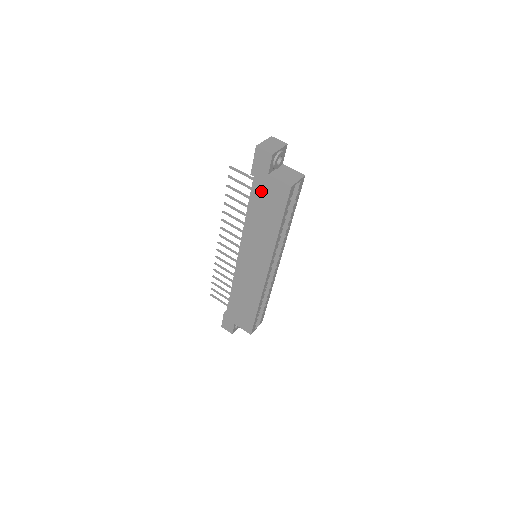
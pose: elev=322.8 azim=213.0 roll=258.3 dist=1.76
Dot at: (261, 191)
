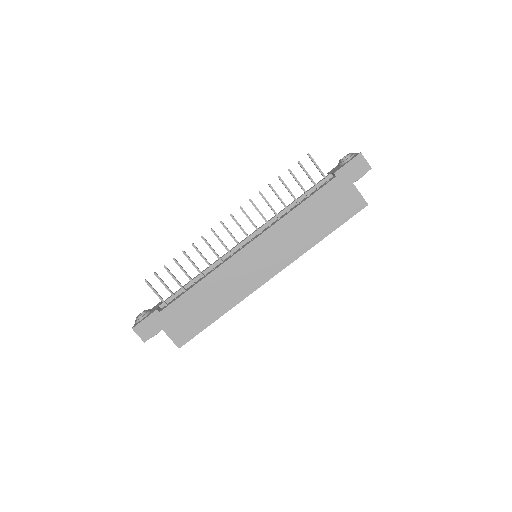
Dot at: (333, 194)
